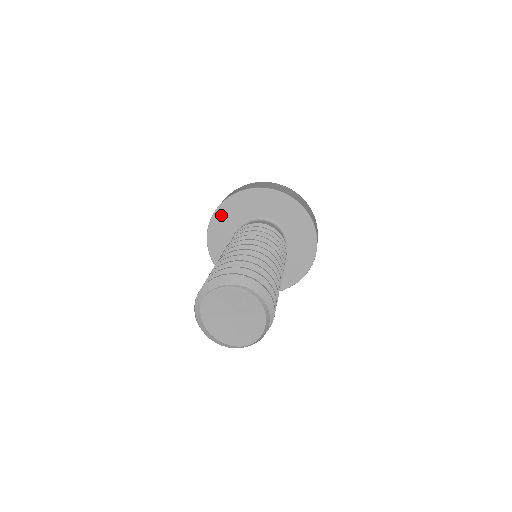
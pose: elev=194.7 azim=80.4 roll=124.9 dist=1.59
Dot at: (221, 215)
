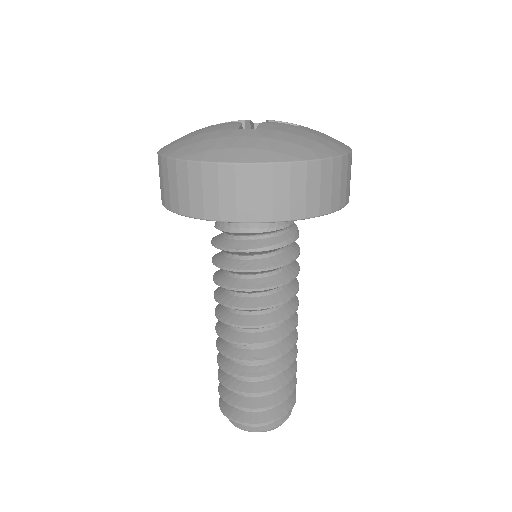
Dot at: occluded
